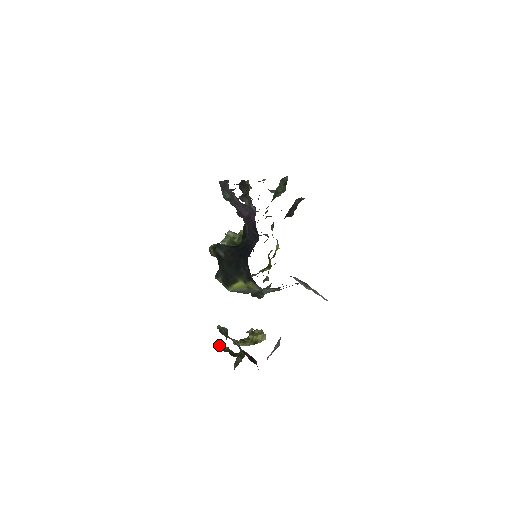
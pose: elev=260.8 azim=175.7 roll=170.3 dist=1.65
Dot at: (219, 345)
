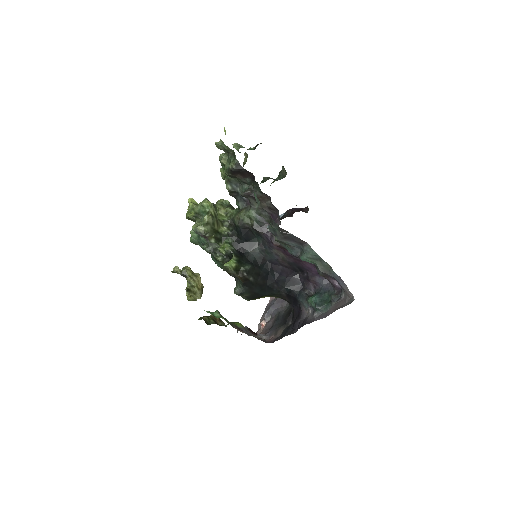
Dot at: occluded
